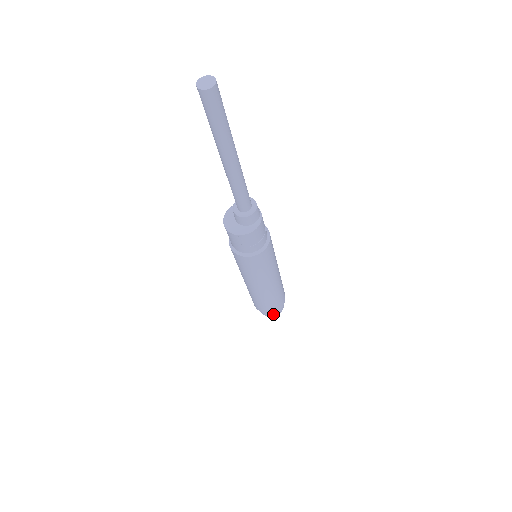
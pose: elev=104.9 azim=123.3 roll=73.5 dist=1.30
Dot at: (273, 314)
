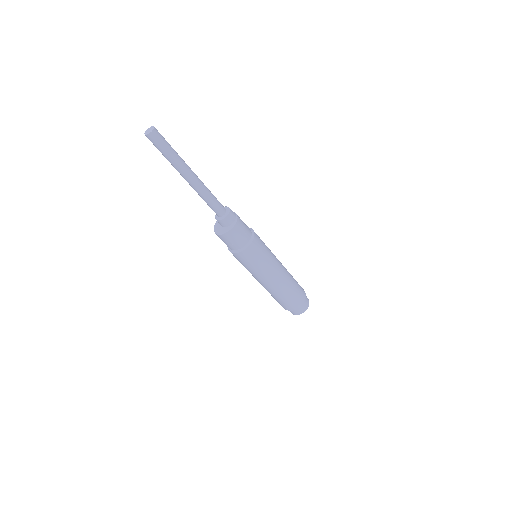
Dot at: (299, 311)
